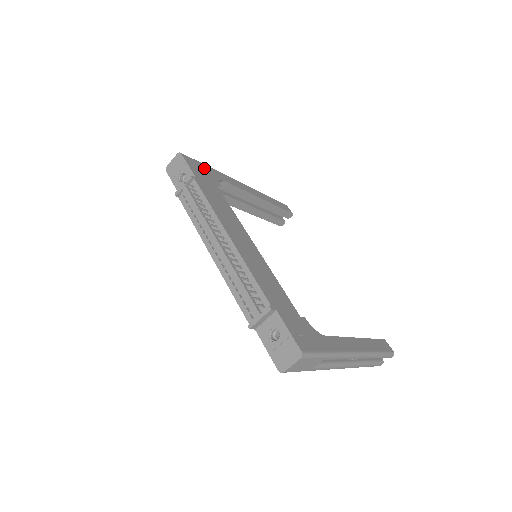
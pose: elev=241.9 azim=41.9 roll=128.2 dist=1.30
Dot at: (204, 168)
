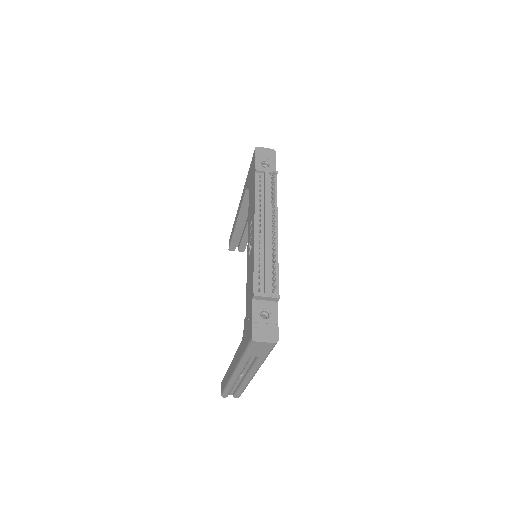
Dot at: occluded
